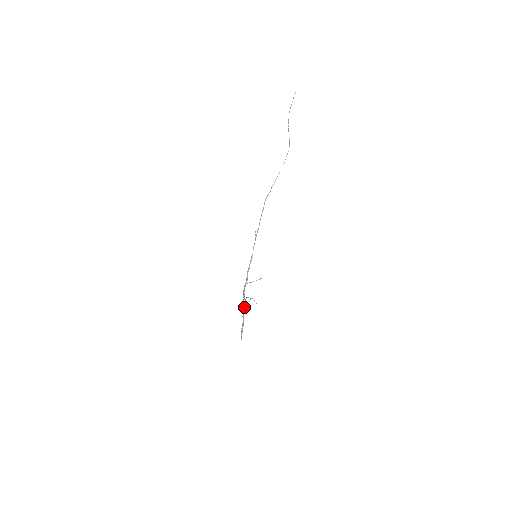
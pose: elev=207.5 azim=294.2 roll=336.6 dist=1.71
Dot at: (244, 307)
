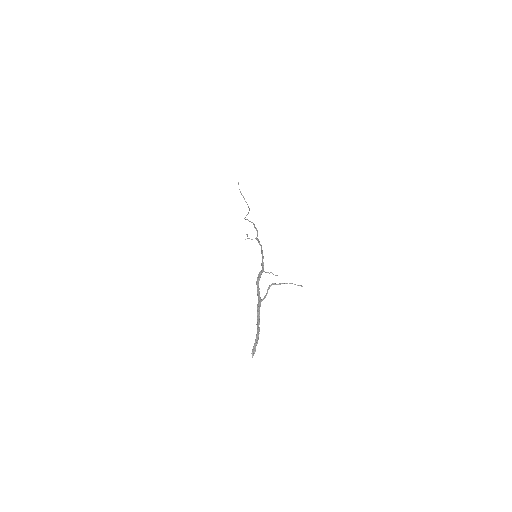
Dot at: (261, 300)
